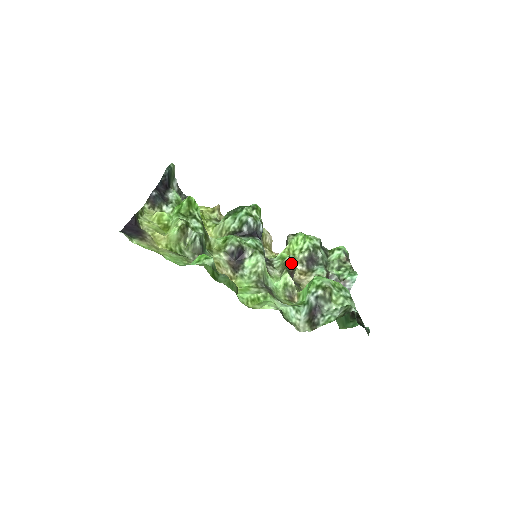
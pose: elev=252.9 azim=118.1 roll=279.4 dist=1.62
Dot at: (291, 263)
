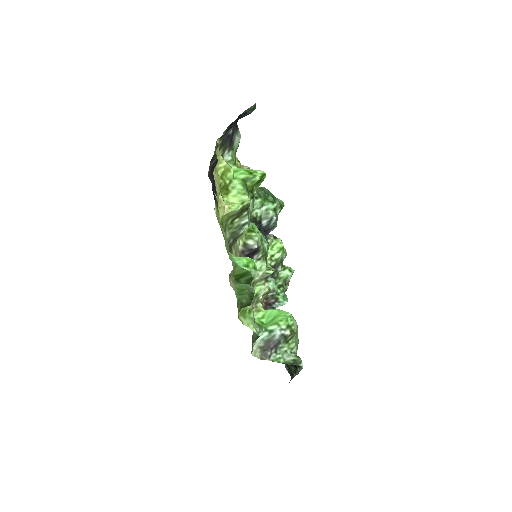
Dot at: (269, 275)
